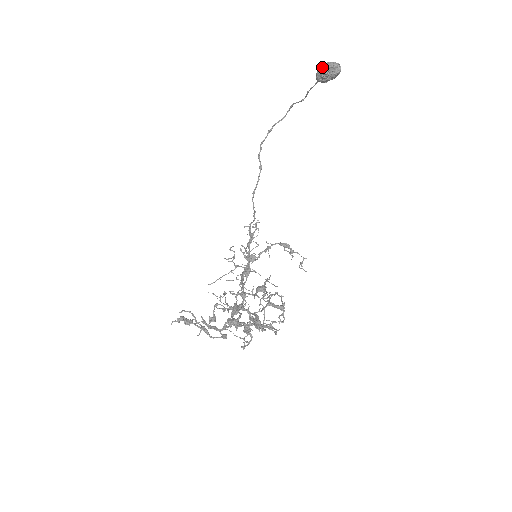
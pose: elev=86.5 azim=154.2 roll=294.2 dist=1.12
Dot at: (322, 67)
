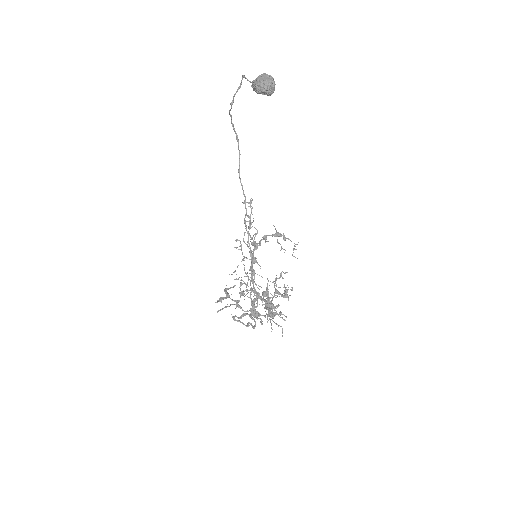
Dot at: (254, 87)
